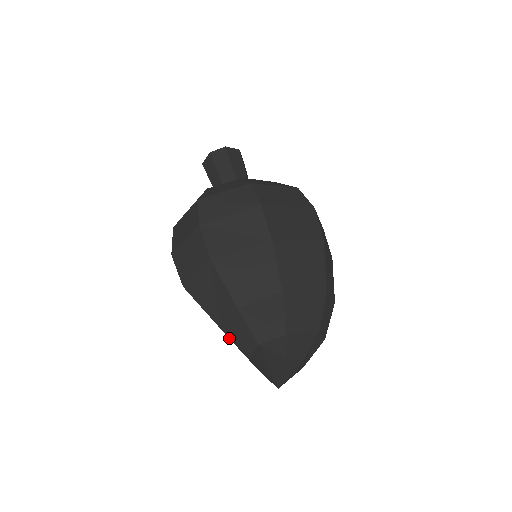
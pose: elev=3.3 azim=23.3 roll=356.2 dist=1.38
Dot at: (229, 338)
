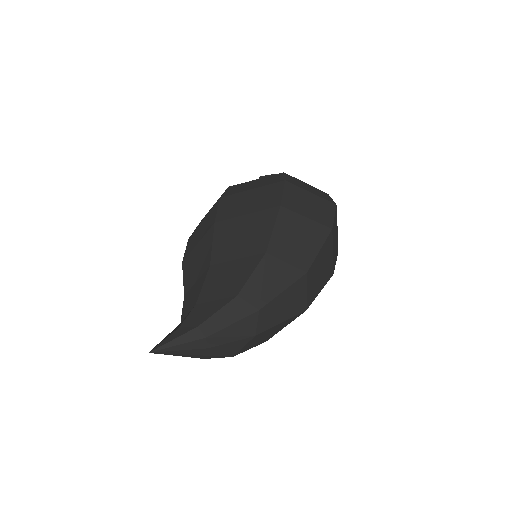
Dot at: occluded
